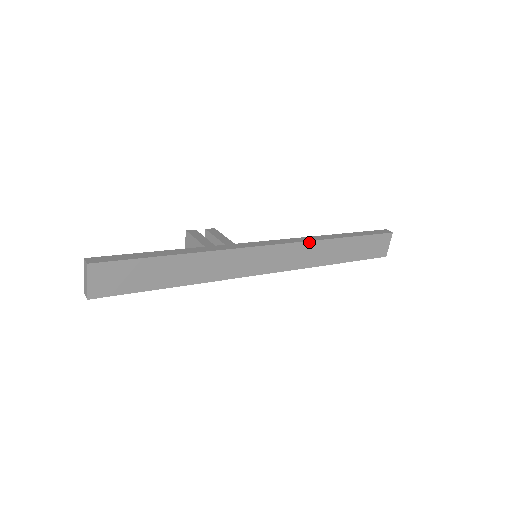
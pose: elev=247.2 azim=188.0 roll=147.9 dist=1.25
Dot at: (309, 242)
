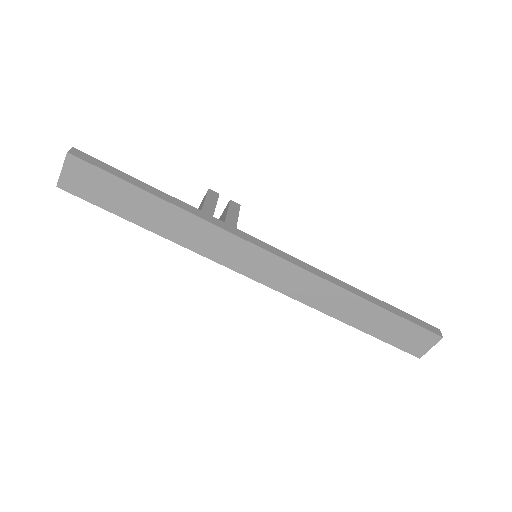
Dot at: (322, 279)
